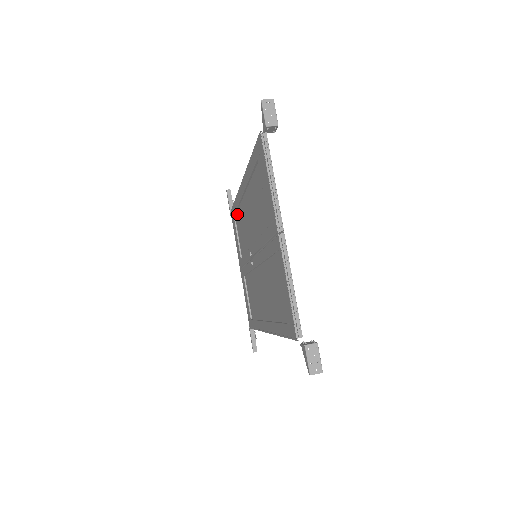
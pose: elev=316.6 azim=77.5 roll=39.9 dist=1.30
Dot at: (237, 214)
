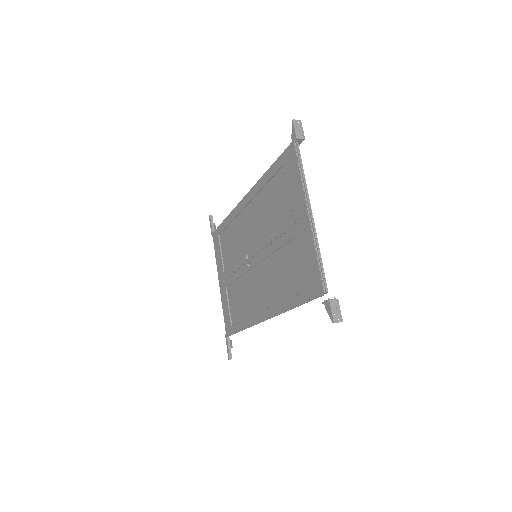
Dot at: (225, 231)
